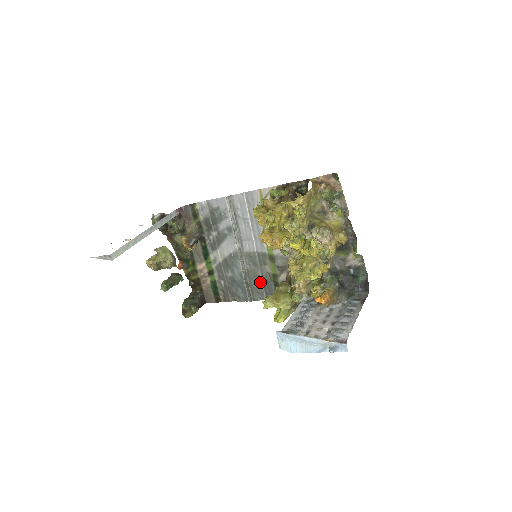
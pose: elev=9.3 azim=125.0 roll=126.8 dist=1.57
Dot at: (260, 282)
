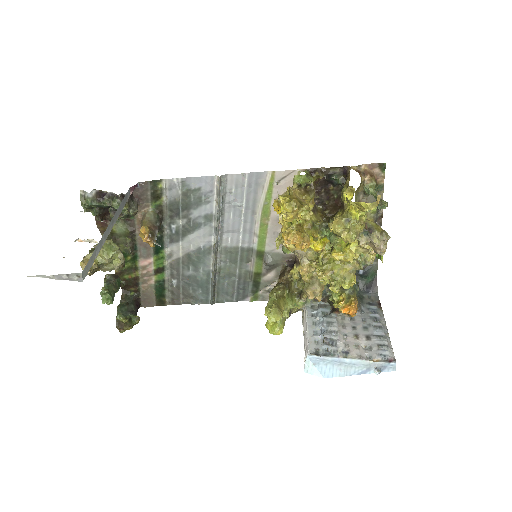
Dot at: (234, 282)
